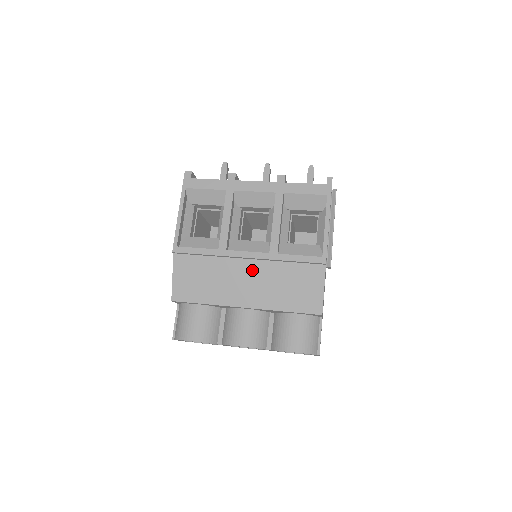
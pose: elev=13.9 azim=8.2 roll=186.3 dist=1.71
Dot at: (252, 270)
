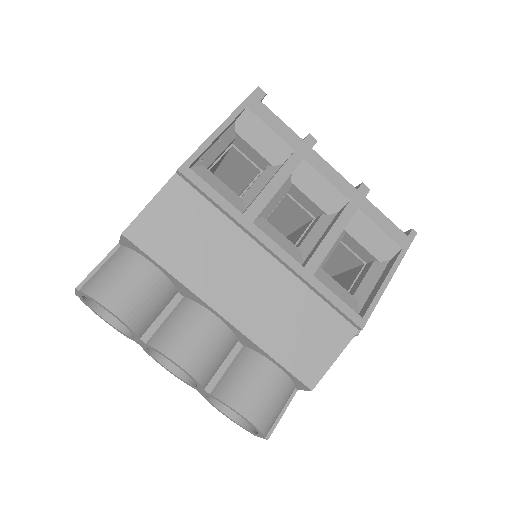
Dot at: (266, 273)
